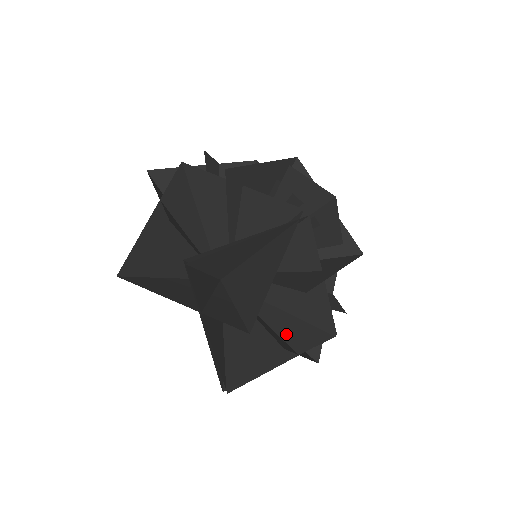
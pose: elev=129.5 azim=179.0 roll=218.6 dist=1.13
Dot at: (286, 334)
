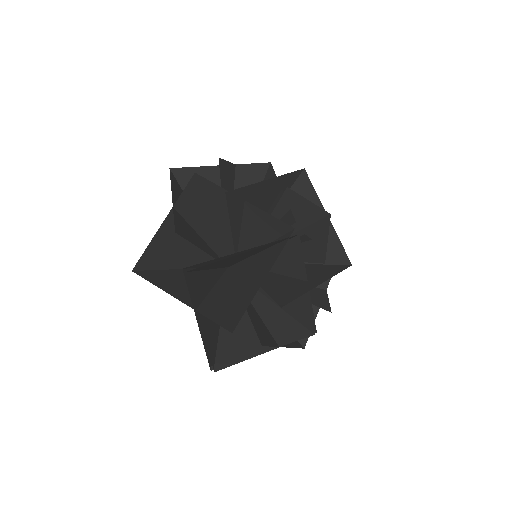
Dot at: (273, 326)
